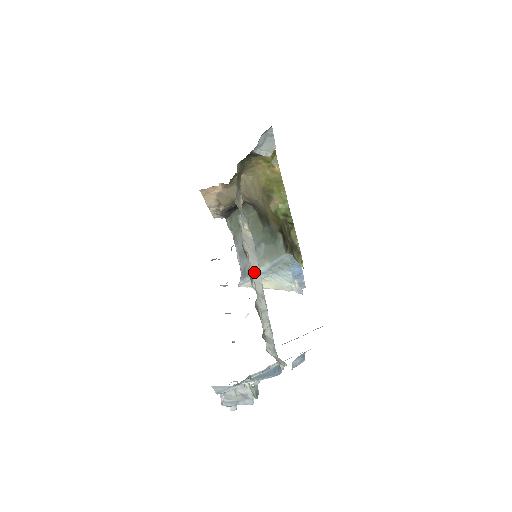
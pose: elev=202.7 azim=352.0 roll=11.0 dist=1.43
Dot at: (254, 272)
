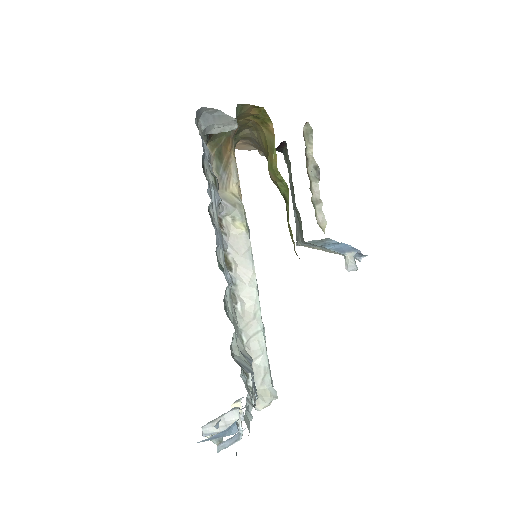
Dot at: (244, 286)
